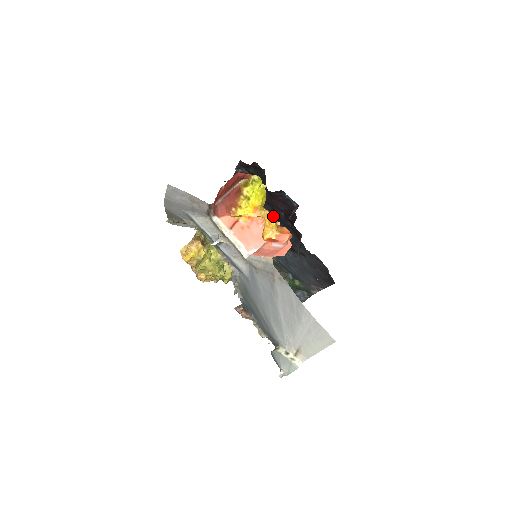
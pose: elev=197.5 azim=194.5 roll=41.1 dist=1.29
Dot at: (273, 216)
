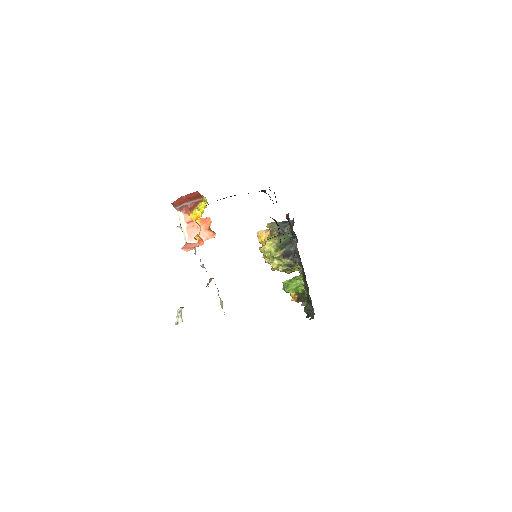
Dot at: occluded
